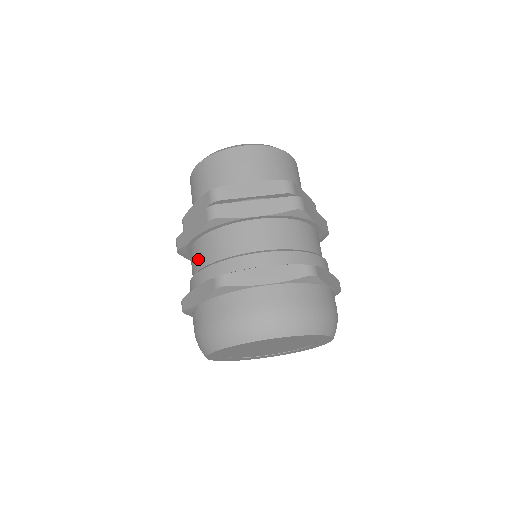
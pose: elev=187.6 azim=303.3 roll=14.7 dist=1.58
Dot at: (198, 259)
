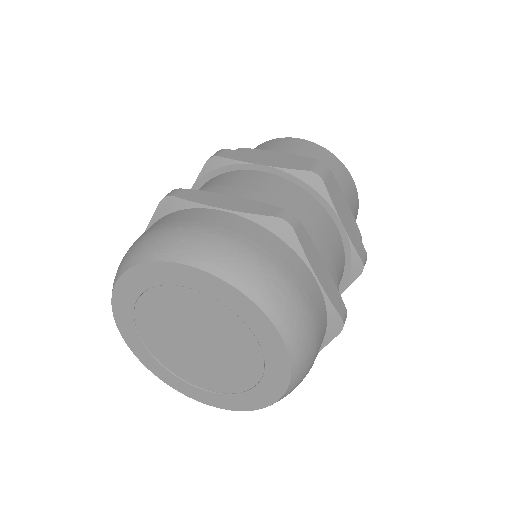
Dot at: (250, 183)
